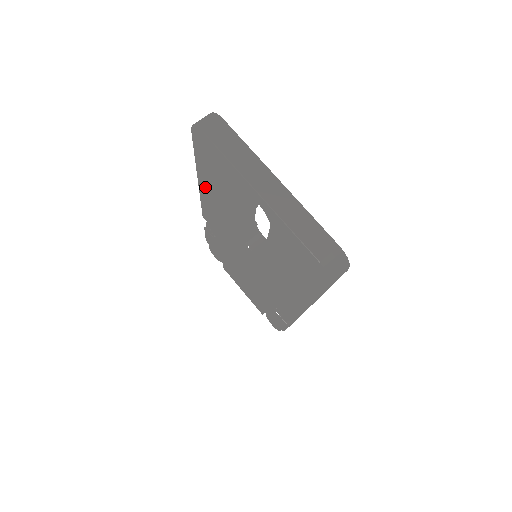
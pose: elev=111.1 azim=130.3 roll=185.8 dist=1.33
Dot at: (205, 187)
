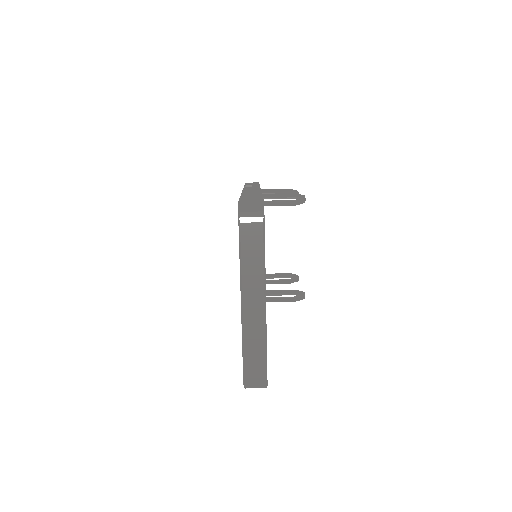
Dot at: occluded
